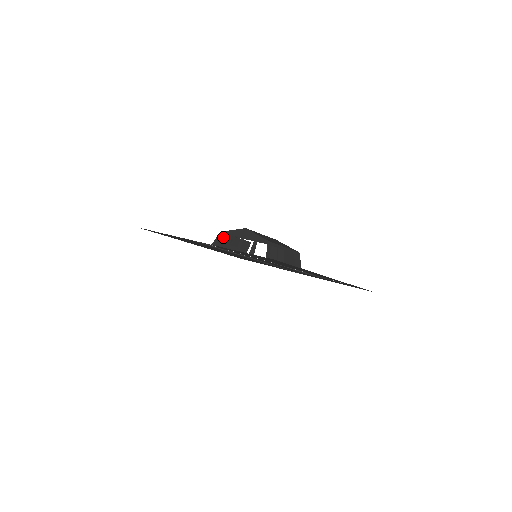
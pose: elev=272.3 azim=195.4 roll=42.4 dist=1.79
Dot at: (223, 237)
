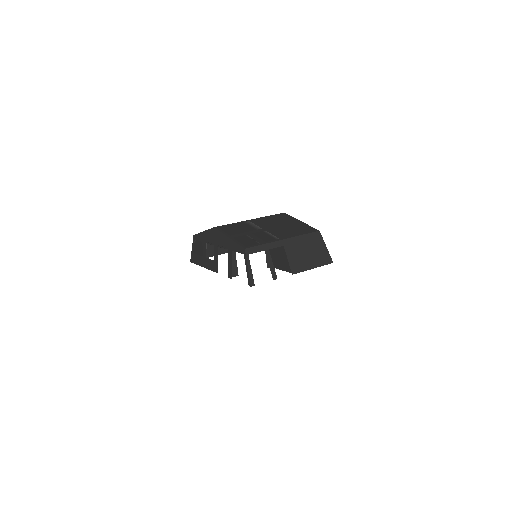
Dot at: (197, 244)
